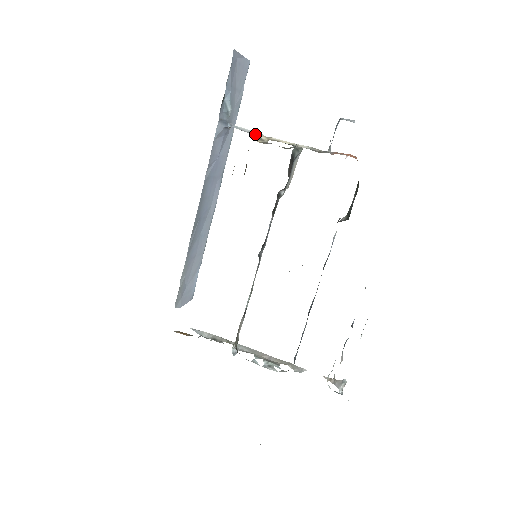
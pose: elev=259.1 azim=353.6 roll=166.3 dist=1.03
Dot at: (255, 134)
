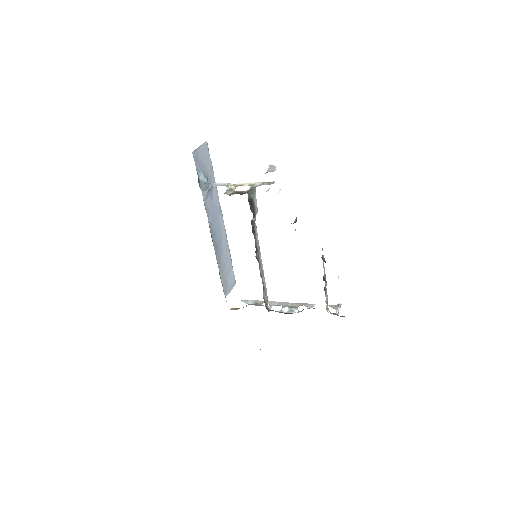
Dot at: (227, 186)
